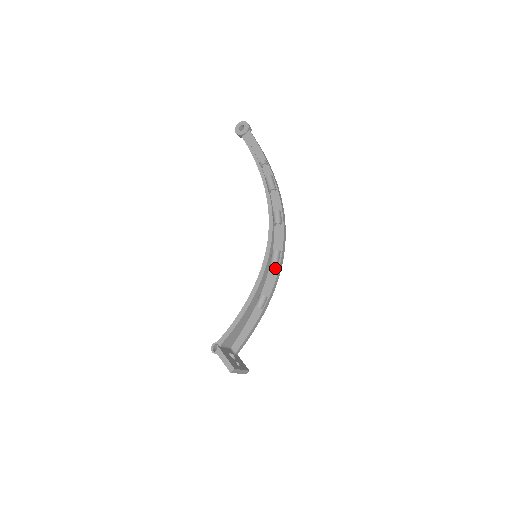
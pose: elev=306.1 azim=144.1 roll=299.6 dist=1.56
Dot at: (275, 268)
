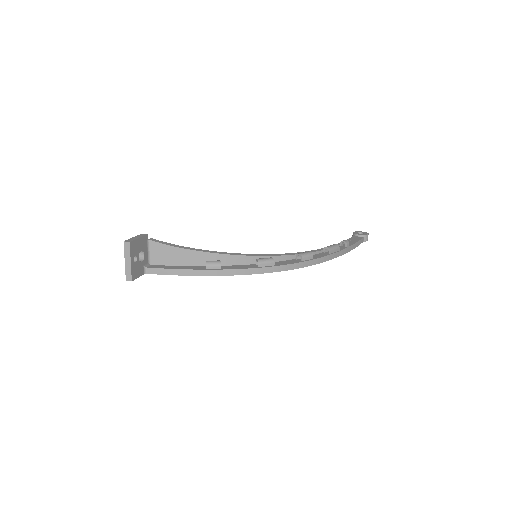
Dot at: (255, 266)
